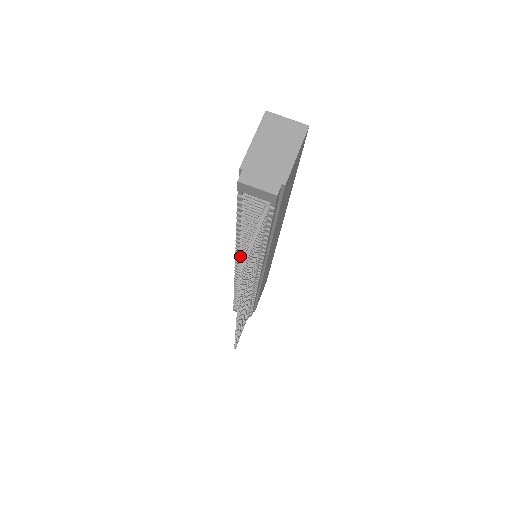
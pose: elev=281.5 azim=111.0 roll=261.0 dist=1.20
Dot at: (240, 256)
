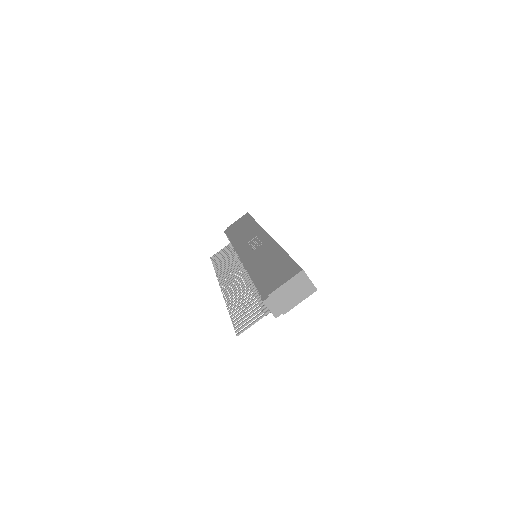
Dot at: occluded
